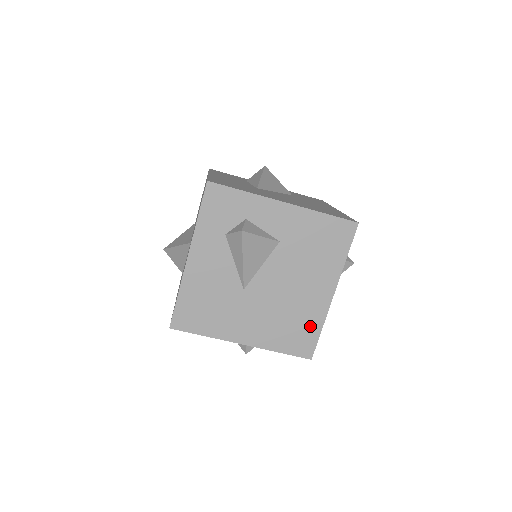
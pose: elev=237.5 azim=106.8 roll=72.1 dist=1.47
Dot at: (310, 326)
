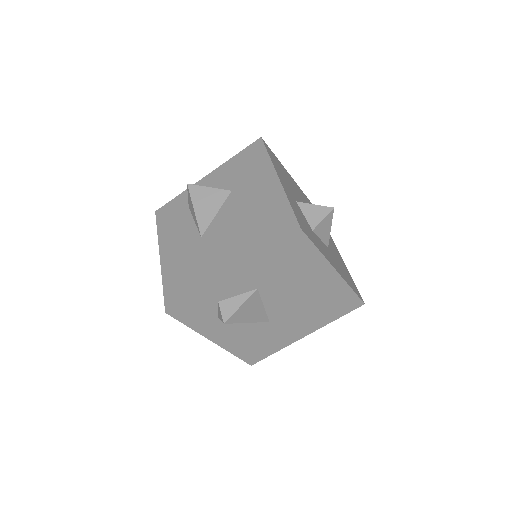
Dot at: (341, 295)
